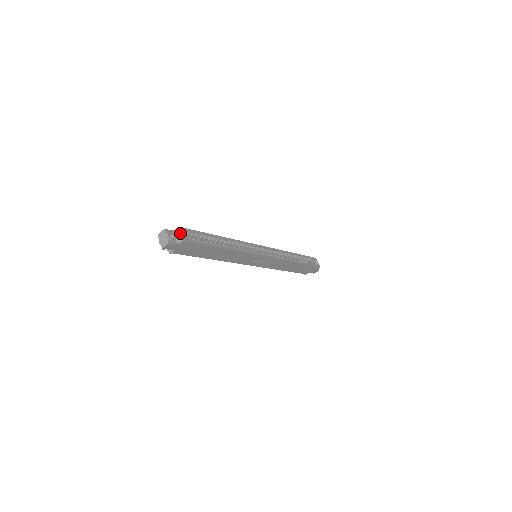
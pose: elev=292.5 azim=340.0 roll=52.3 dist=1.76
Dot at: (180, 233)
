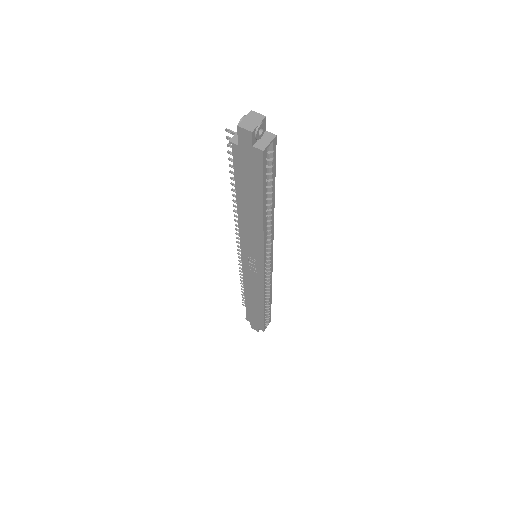
Dot at: (270, 142)
